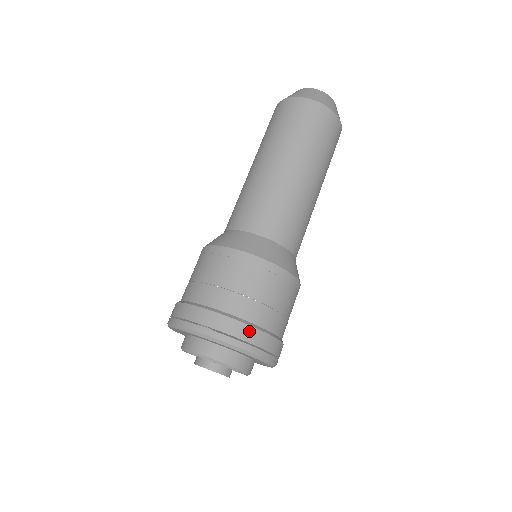
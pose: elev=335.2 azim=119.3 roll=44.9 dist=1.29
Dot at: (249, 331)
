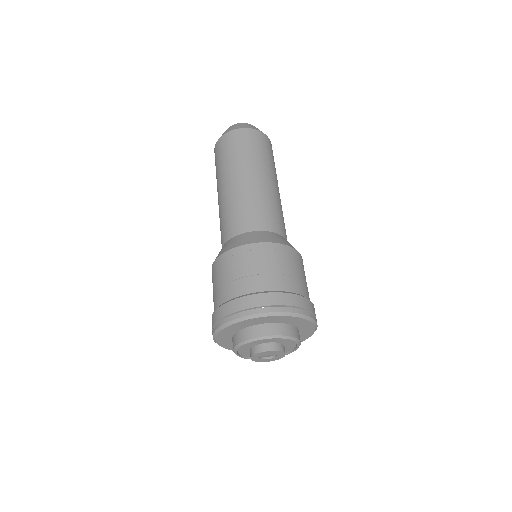
Dot at: (303, 300)
